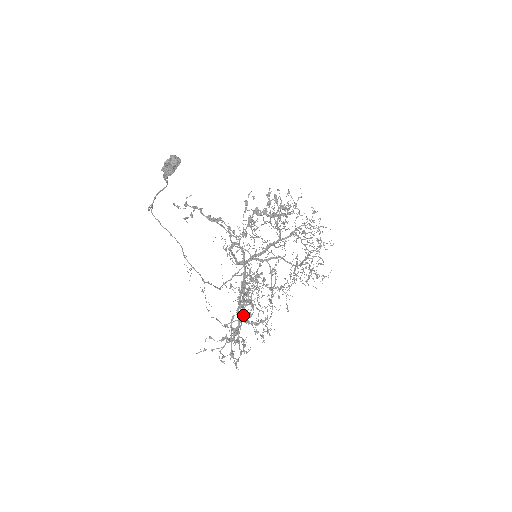
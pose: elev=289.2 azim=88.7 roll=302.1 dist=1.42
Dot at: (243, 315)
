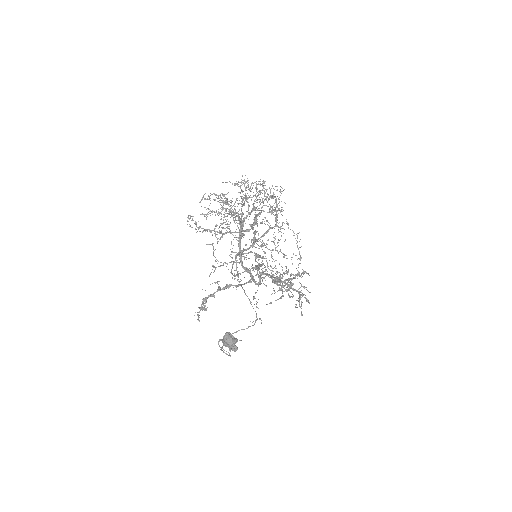
Dot at: (303, 295)
